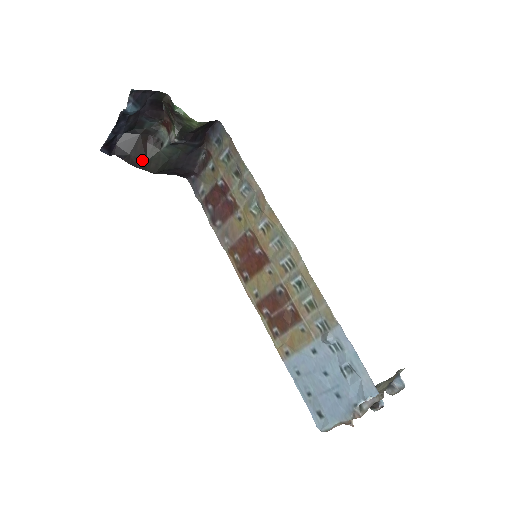
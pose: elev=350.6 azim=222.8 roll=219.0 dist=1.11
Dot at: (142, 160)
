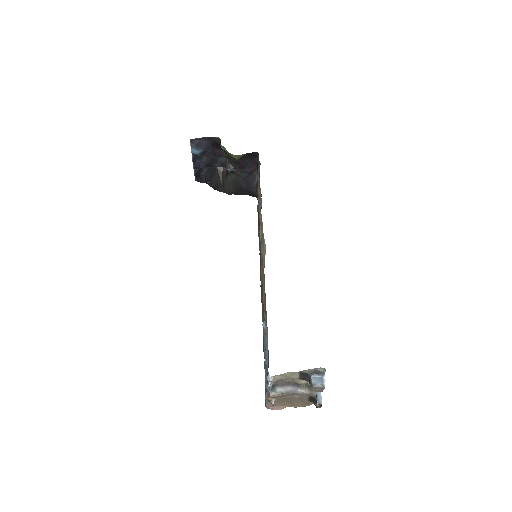
Dot at: (219, 185)
